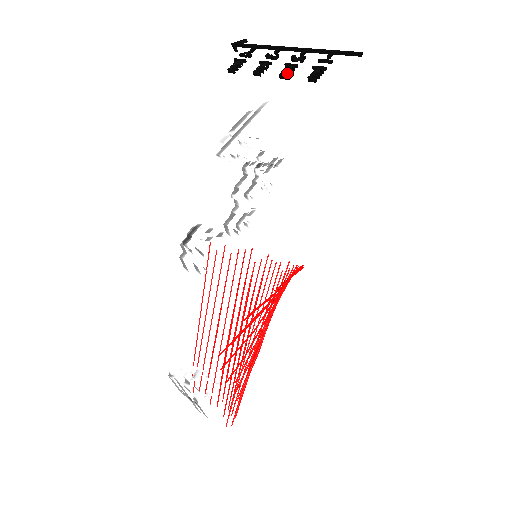
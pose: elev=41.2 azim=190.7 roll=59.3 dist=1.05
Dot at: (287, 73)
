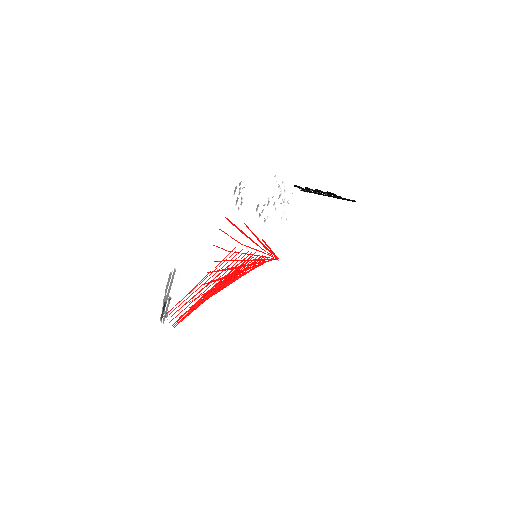
Dot at: (319, 190)
